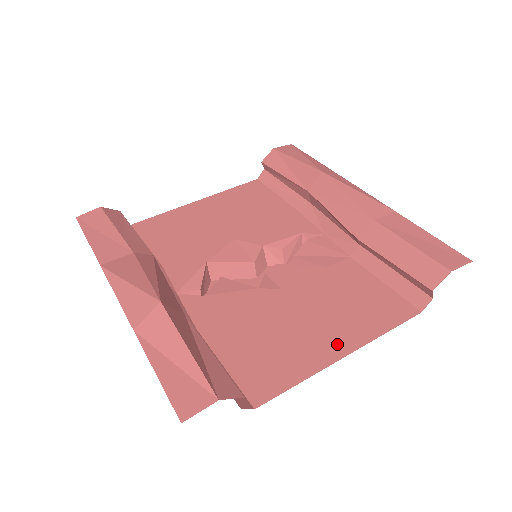
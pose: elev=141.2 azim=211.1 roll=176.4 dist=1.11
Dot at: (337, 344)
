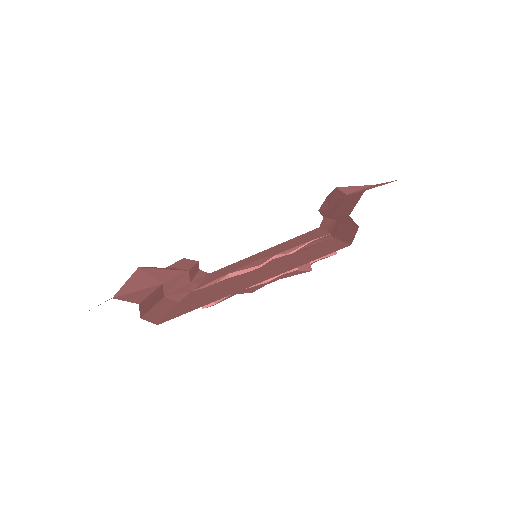
Dot at: (255, 282)
